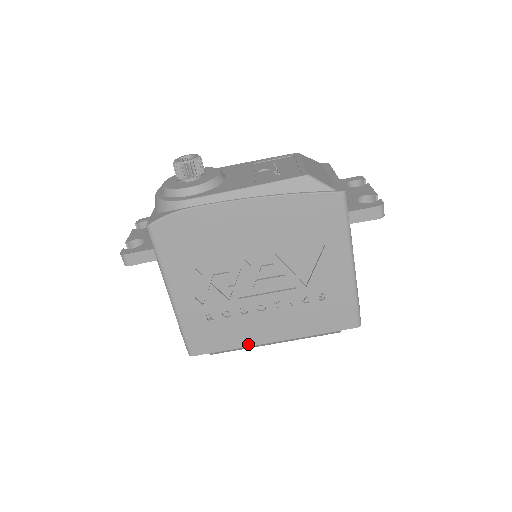
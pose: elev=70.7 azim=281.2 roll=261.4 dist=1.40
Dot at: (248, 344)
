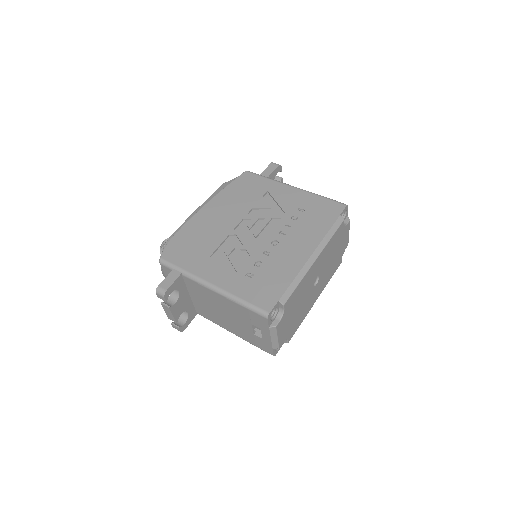
Dot at: (297, 271)
